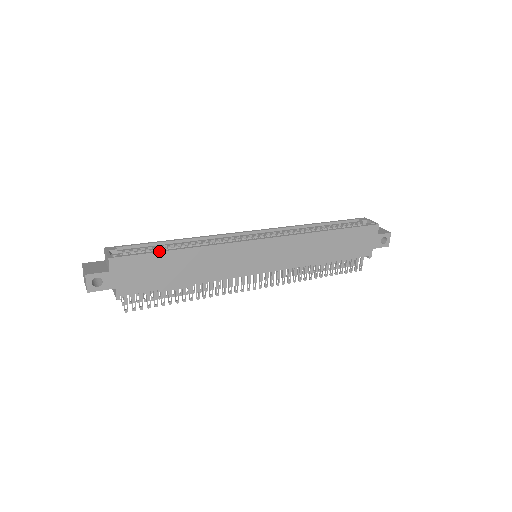
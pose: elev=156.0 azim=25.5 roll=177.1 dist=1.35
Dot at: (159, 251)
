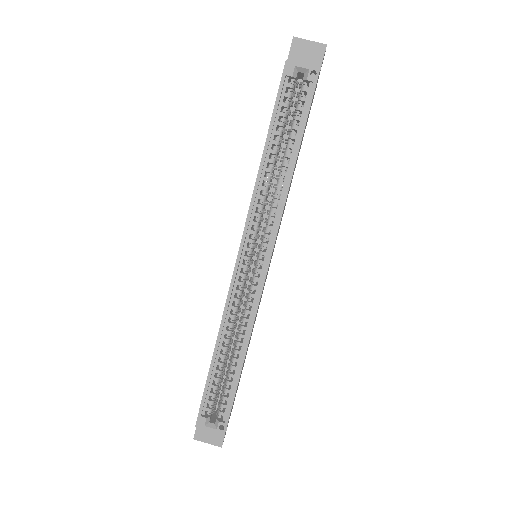
Dot at: (236, 387)
